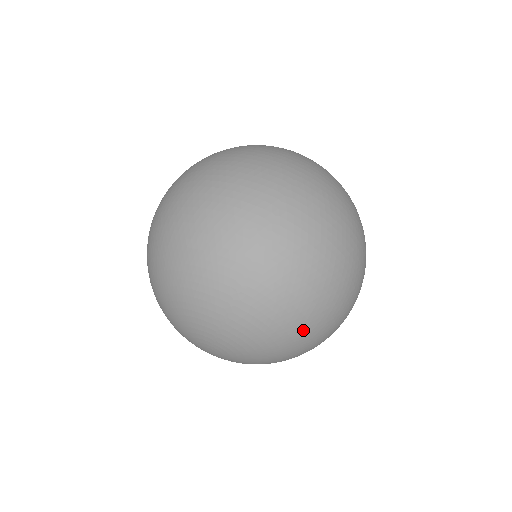
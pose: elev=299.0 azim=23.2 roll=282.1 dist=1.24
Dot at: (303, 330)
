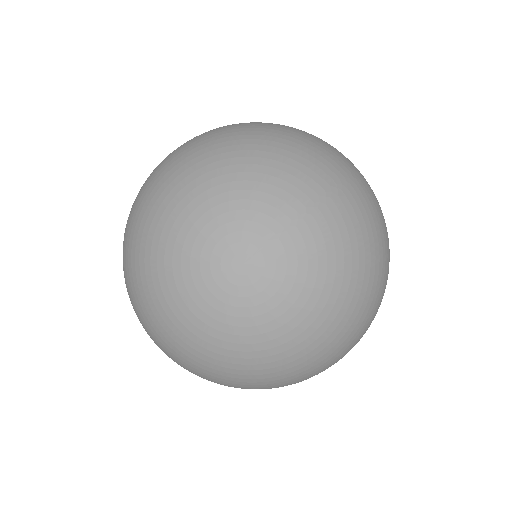
Dot at: (366, 285)
